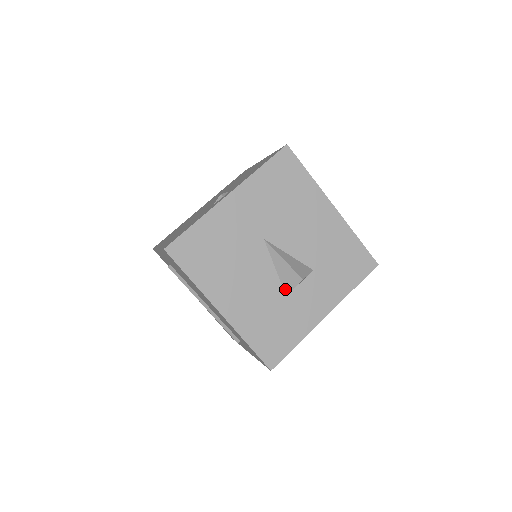
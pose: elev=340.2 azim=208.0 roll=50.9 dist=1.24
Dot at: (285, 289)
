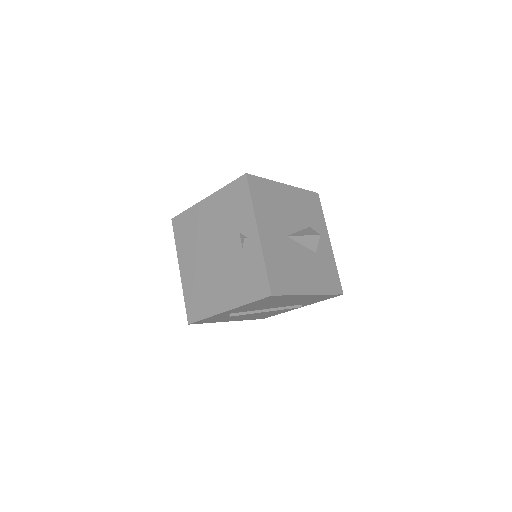
Dot at: (313, 250)
